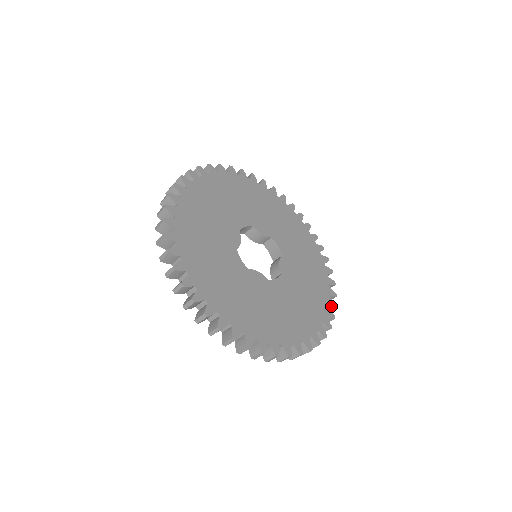
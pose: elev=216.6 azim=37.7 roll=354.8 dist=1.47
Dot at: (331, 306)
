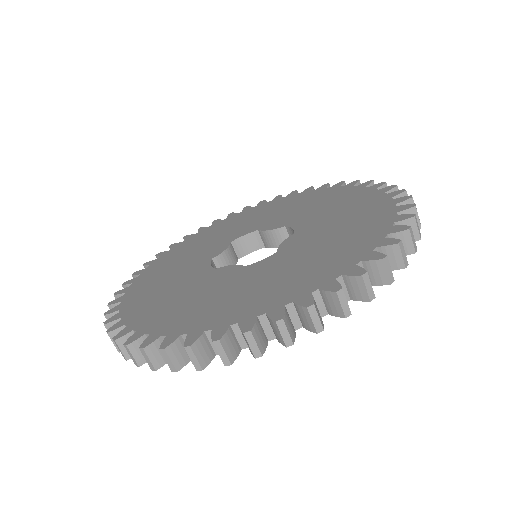
Dot at: (382, 246)
